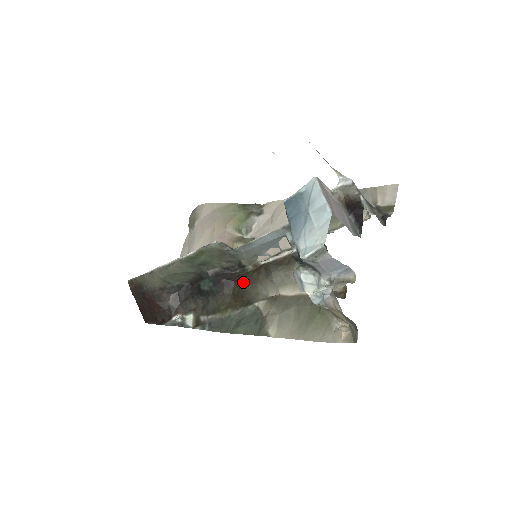
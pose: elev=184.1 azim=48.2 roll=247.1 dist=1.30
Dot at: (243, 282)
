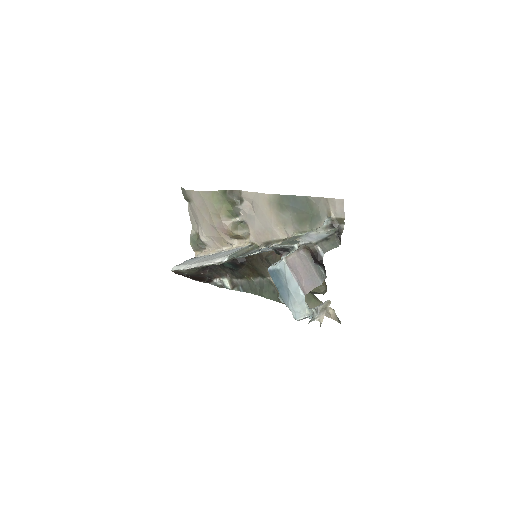
Dot at: (253, 262)
